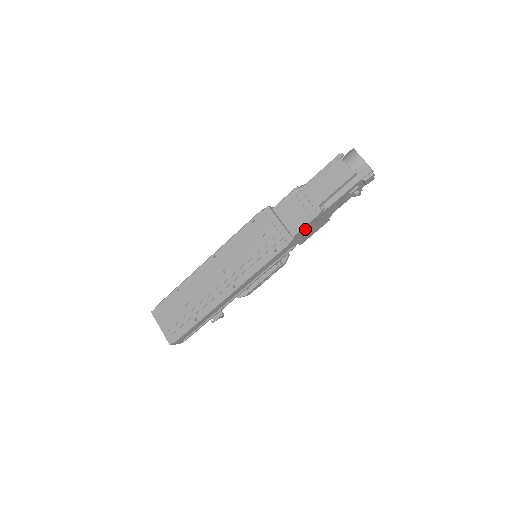
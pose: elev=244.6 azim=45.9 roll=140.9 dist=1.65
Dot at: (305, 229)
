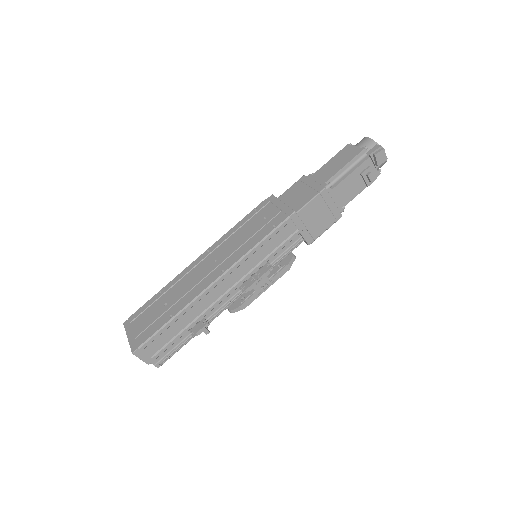
Dot at: (311, 209)
